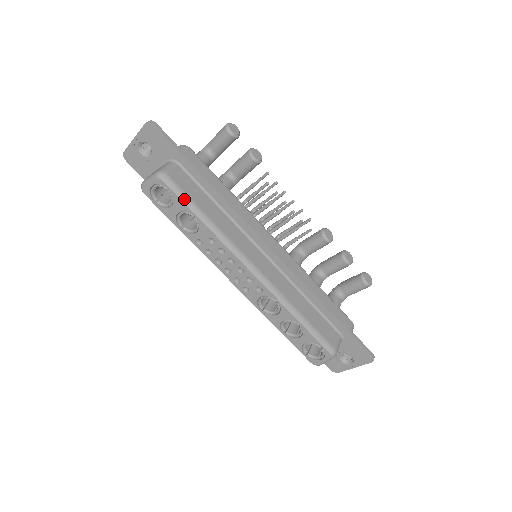
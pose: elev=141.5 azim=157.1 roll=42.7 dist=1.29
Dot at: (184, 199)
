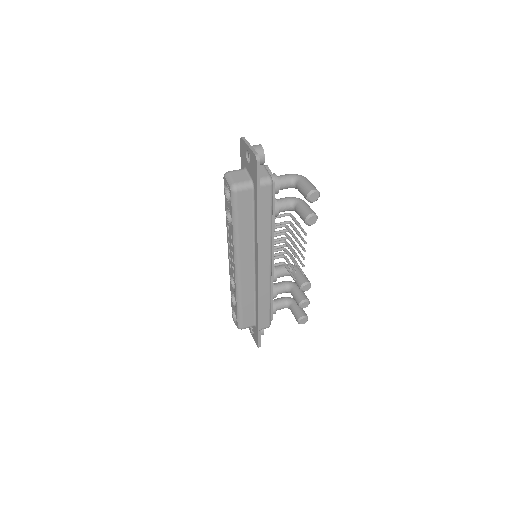
Dot at: (234, 211)
